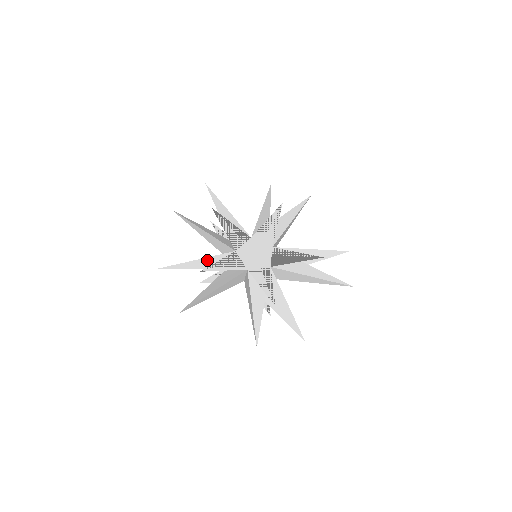
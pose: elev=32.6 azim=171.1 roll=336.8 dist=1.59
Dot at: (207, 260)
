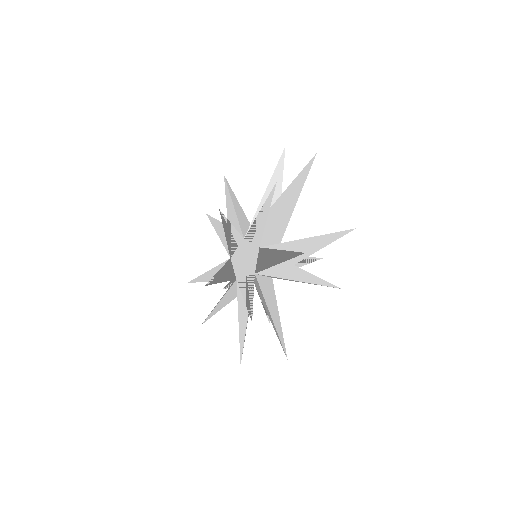
Dot at: (213, 271)
